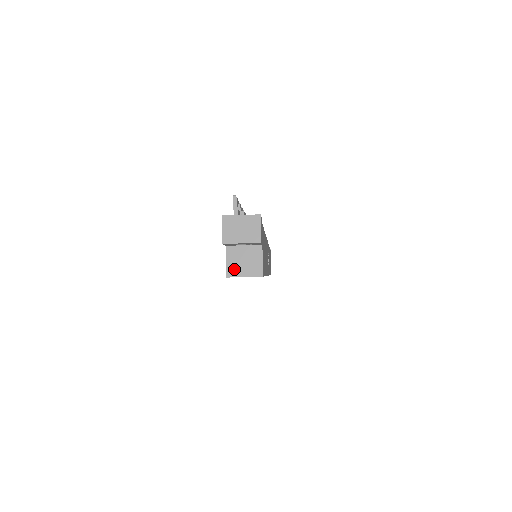
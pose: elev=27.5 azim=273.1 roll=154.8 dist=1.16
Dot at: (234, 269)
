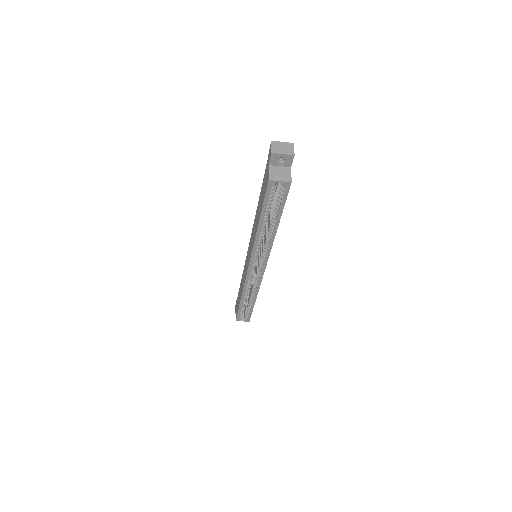
Dot at: (274, 177)
